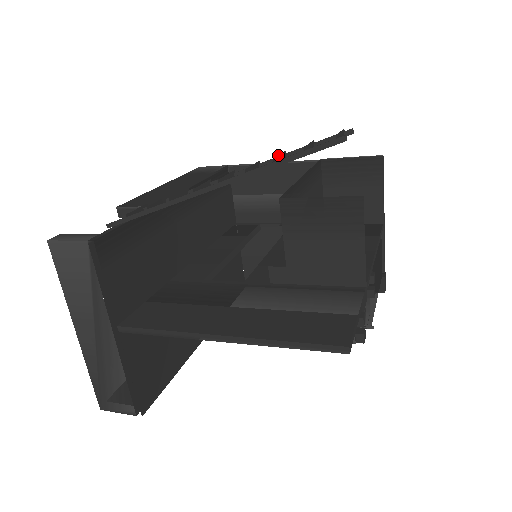
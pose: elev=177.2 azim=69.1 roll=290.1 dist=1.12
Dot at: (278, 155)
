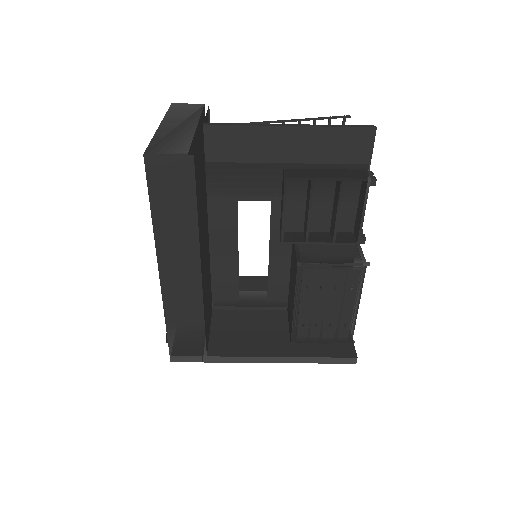
Dot at: occluded
